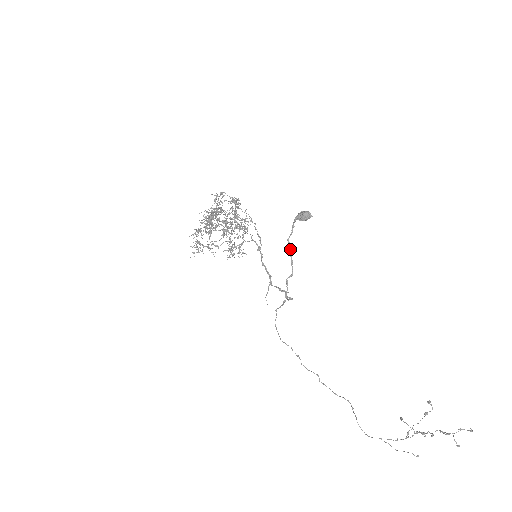
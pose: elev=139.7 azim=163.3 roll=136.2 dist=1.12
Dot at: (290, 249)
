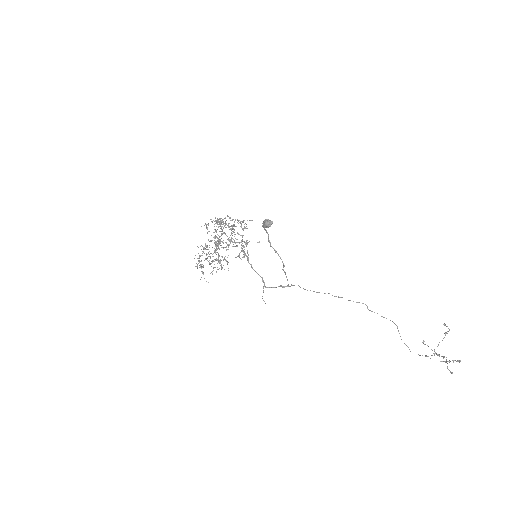
Dot at: (273, 248)
